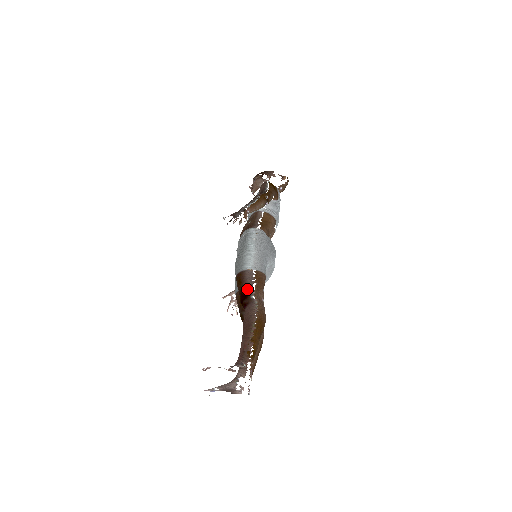
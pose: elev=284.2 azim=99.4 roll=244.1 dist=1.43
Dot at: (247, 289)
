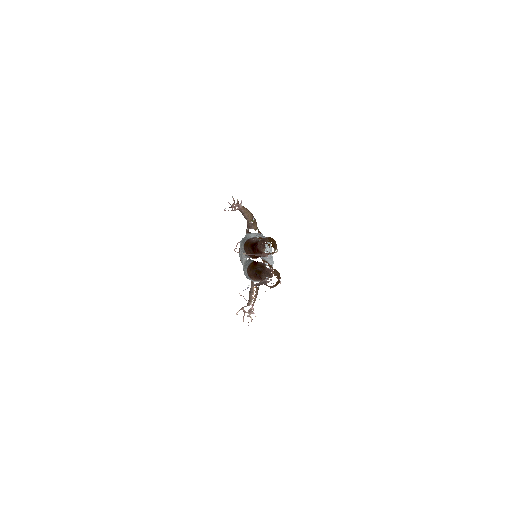
Dot at: (255, 241)
